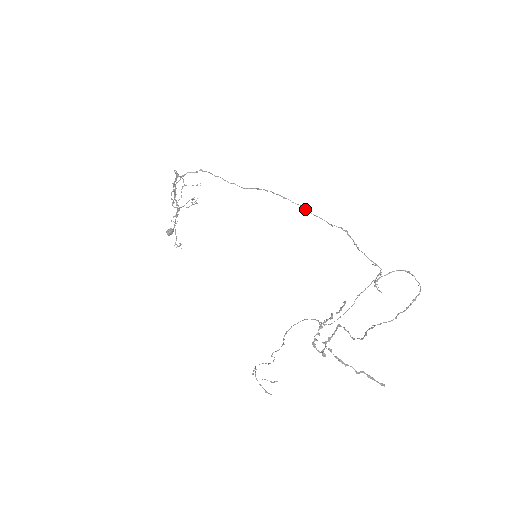
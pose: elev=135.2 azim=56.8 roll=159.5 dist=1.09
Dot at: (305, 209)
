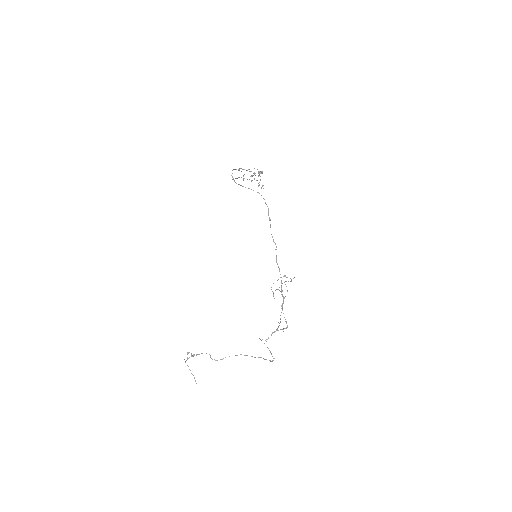
Dot at: (276, 260)
